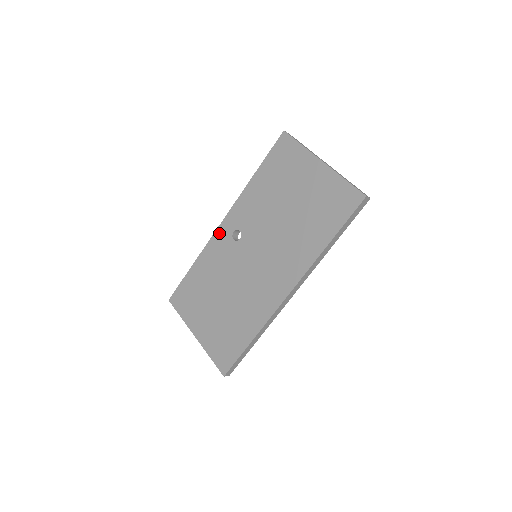
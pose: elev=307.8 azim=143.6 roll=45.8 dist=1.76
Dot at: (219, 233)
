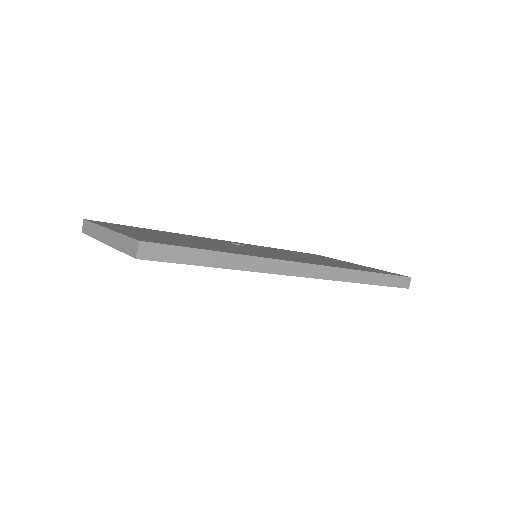
Dot at: occluded
